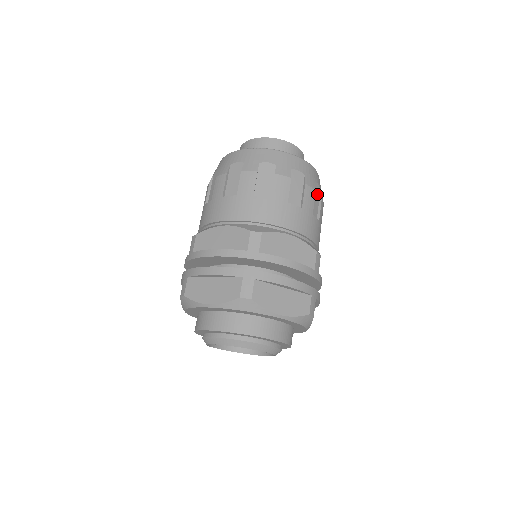
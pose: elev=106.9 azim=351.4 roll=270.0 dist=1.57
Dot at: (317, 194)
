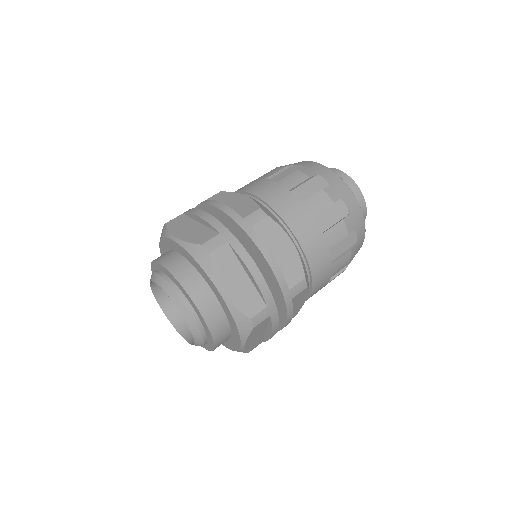
Dot at: (349, 242)
